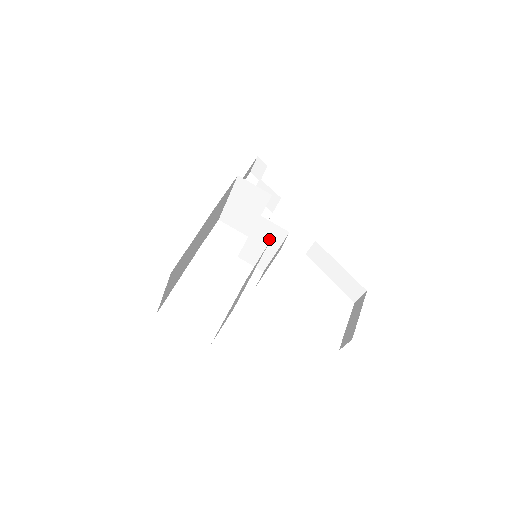
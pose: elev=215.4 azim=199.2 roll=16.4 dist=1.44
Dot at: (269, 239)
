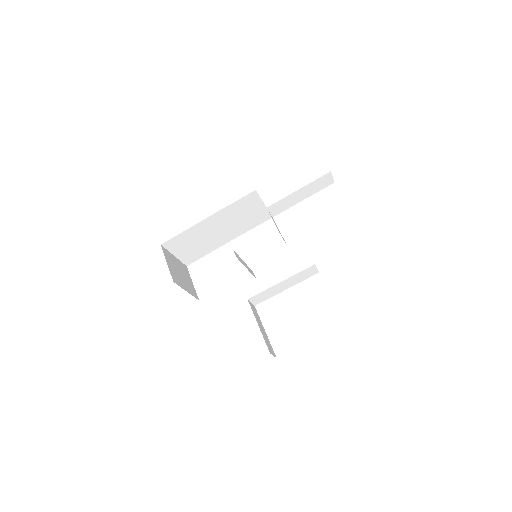
Dot at: occluded
